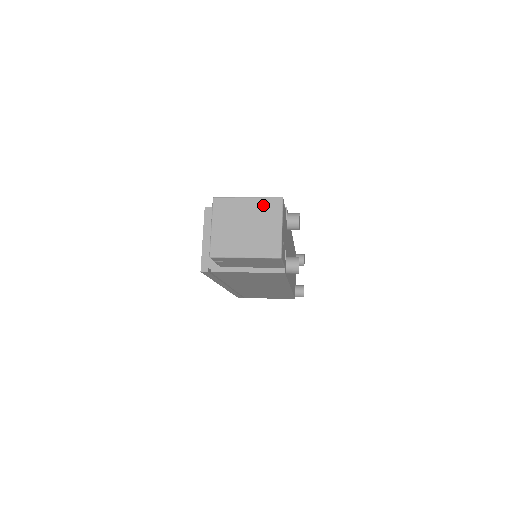
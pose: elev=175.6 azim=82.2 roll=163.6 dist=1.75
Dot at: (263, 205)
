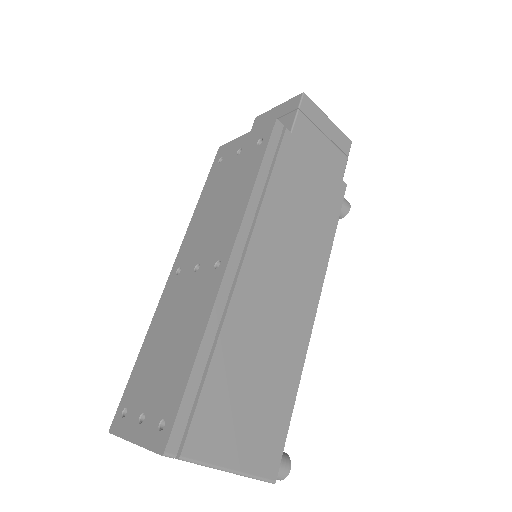
Dot at: occluded
